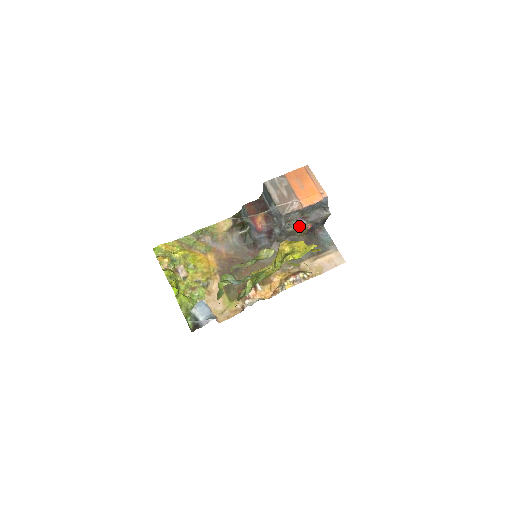
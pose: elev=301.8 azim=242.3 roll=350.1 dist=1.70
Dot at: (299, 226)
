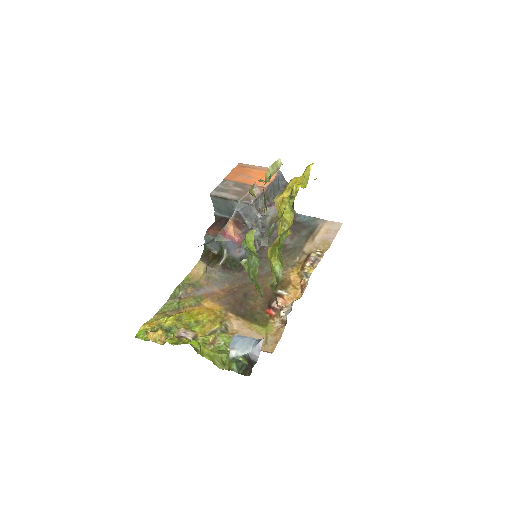
Dot at: (274, 210)
